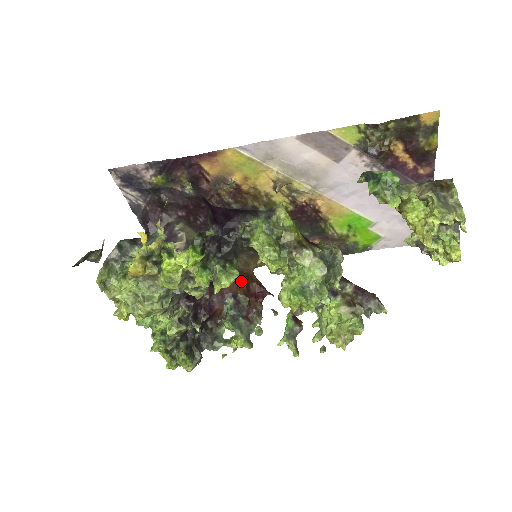
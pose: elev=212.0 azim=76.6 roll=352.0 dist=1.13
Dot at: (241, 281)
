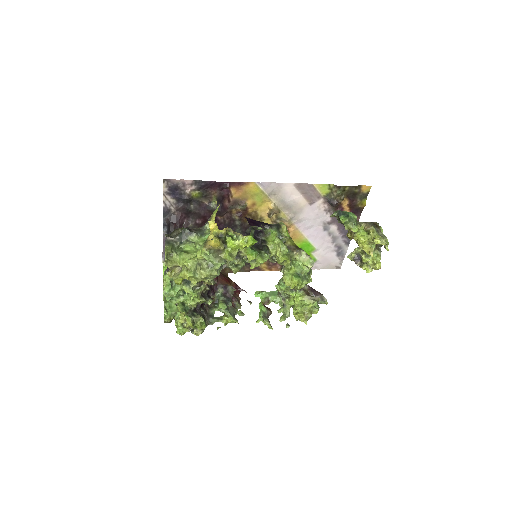
Dot at: (226, 278)
